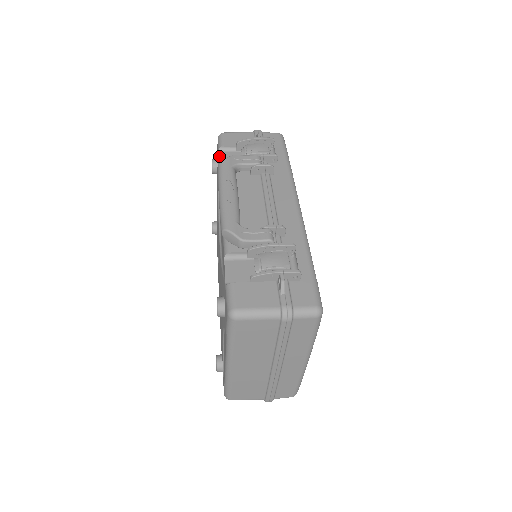
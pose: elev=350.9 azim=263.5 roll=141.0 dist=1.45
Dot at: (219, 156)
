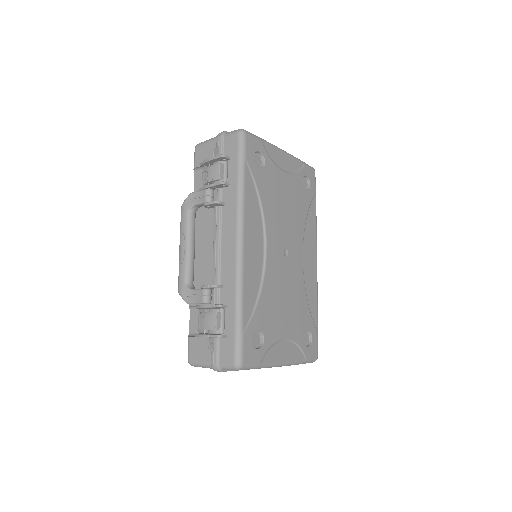
Dot at: (194, 180)
